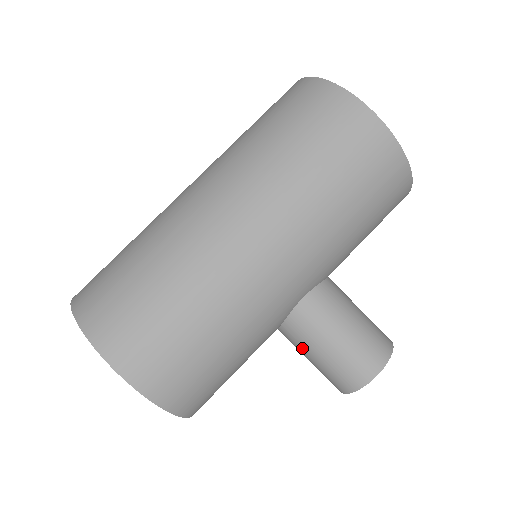
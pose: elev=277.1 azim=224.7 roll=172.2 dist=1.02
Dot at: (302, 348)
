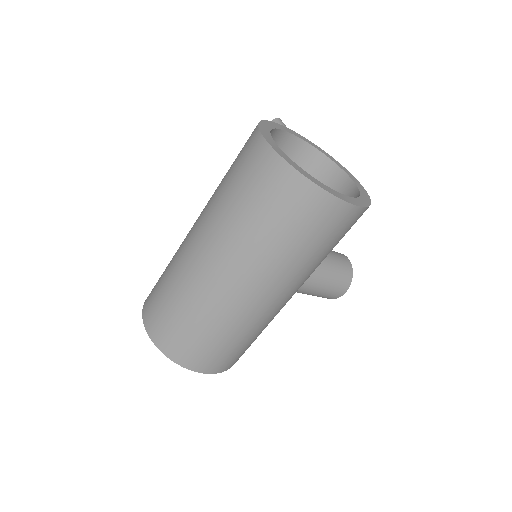
Dot at: occluded
